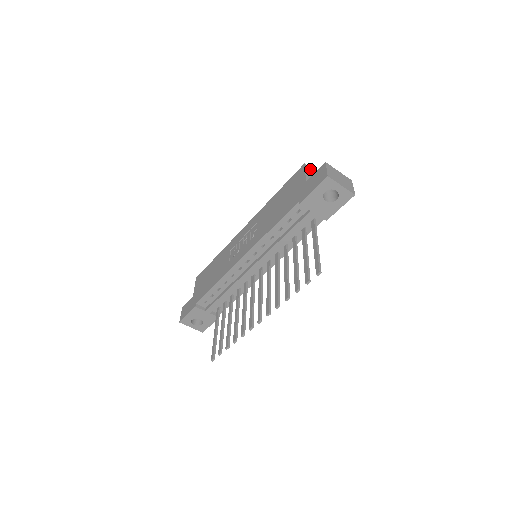
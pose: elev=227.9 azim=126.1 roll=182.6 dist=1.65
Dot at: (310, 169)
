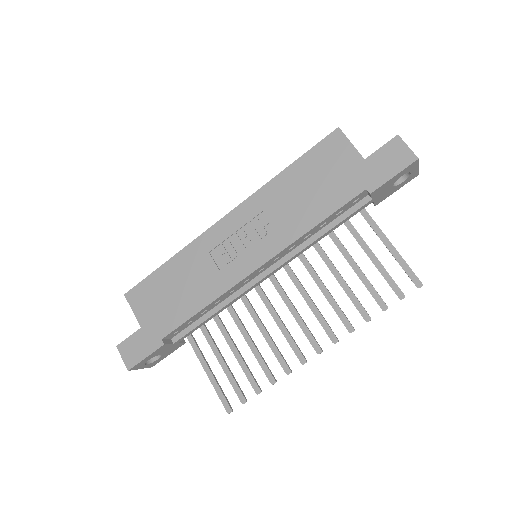
Dot at: occluded
